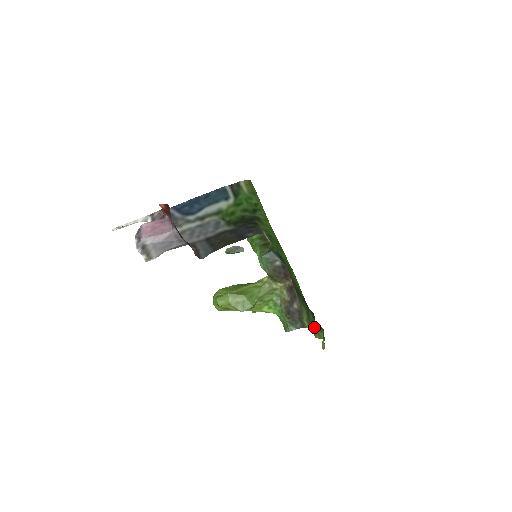
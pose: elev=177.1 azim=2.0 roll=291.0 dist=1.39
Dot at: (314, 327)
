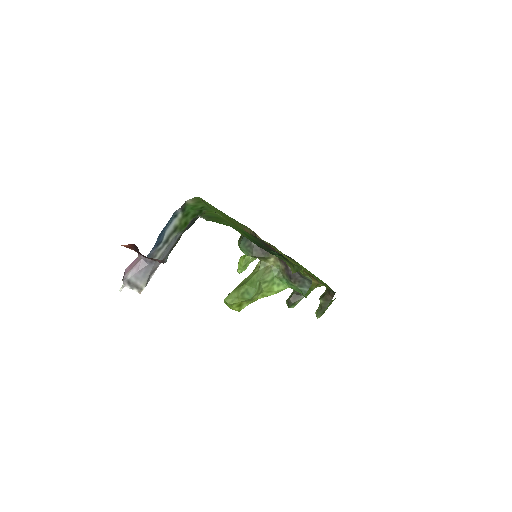
Dot at: occluded
